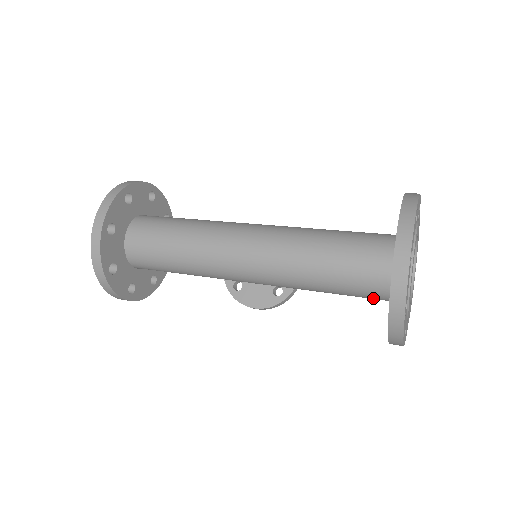
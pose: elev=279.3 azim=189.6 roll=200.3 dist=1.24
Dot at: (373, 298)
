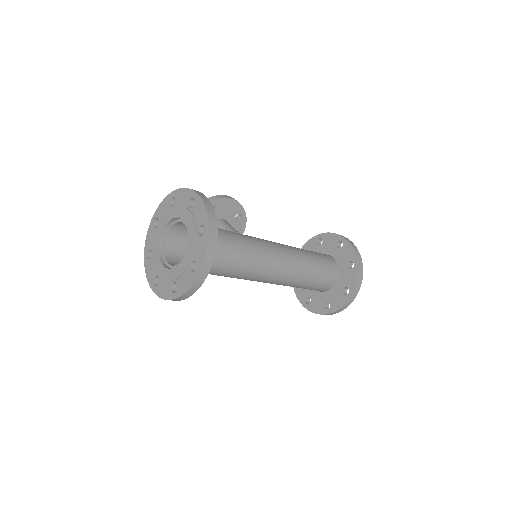
Dot at: occluded
